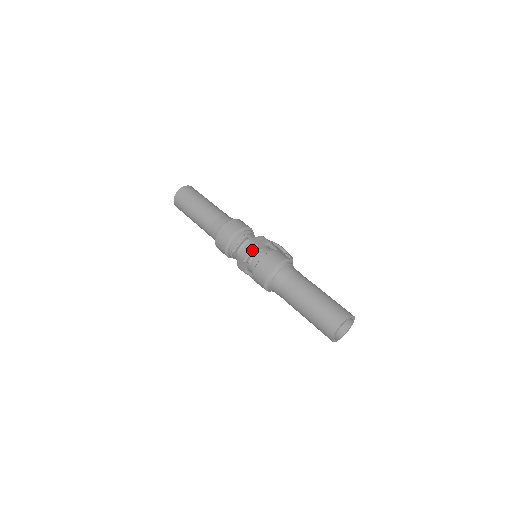
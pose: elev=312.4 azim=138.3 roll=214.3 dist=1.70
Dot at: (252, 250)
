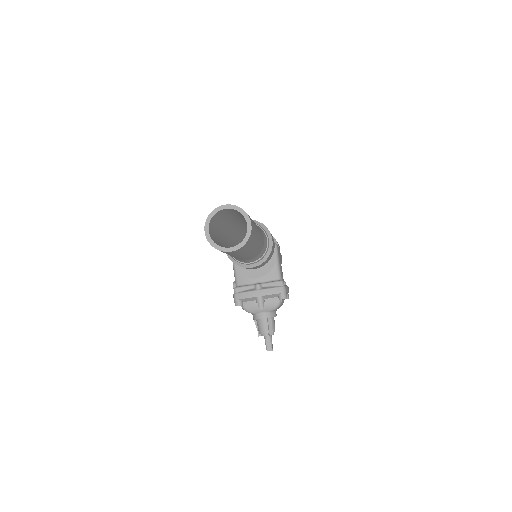
Dot at: occluded
